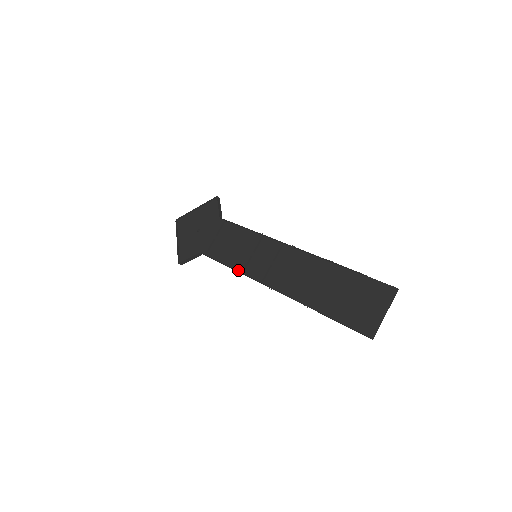
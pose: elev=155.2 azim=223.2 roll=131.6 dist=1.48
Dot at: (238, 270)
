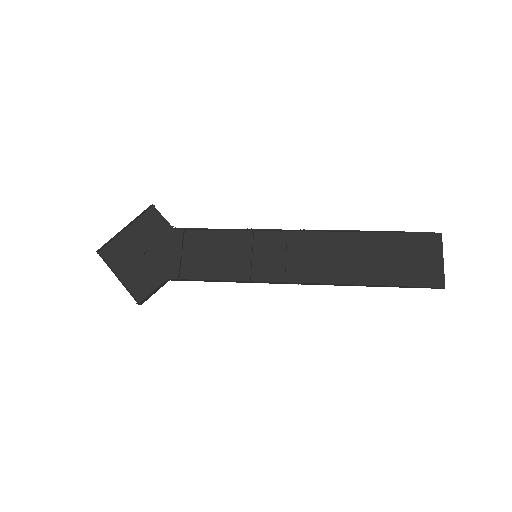
Dot at: (241, 280)
